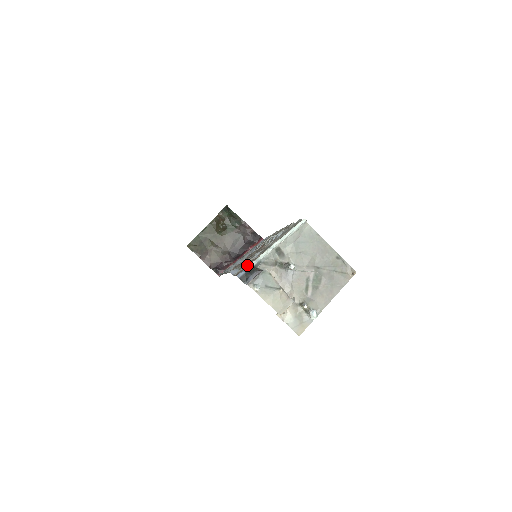
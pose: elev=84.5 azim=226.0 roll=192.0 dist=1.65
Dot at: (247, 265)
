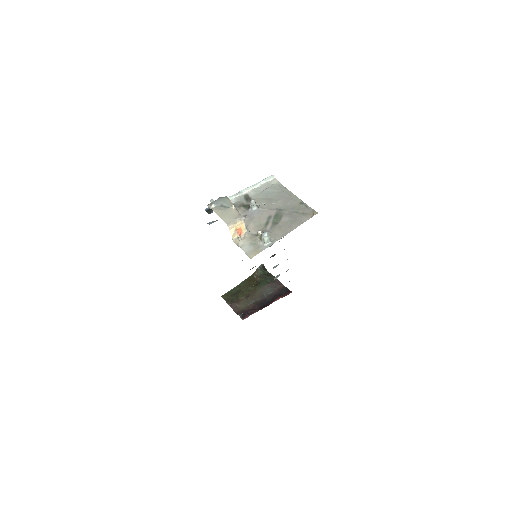
Dot at: occluded
